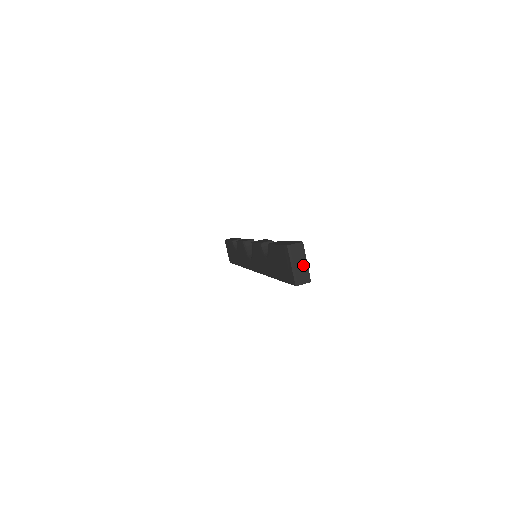
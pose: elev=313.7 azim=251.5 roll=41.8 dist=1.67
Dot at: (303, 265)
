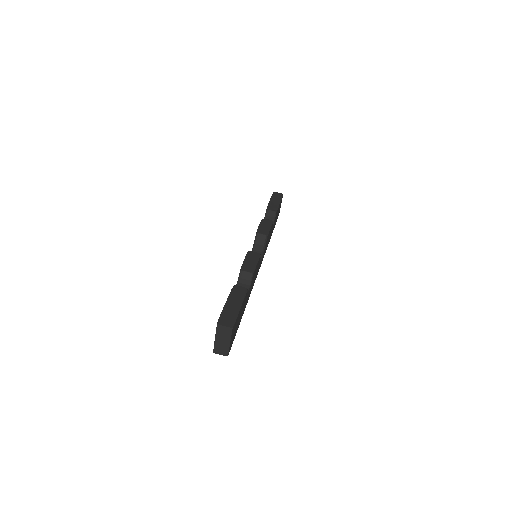
Dot at: (225, 343)
